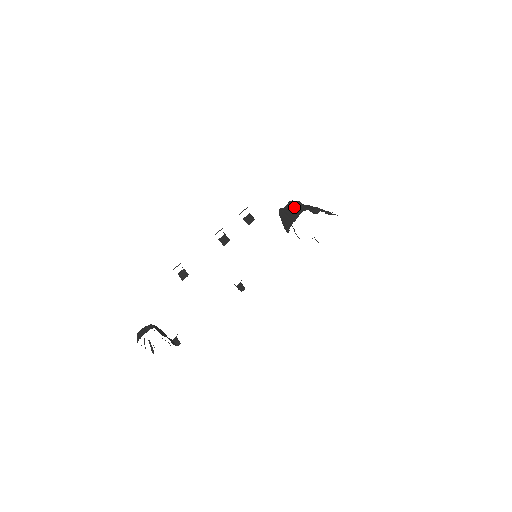
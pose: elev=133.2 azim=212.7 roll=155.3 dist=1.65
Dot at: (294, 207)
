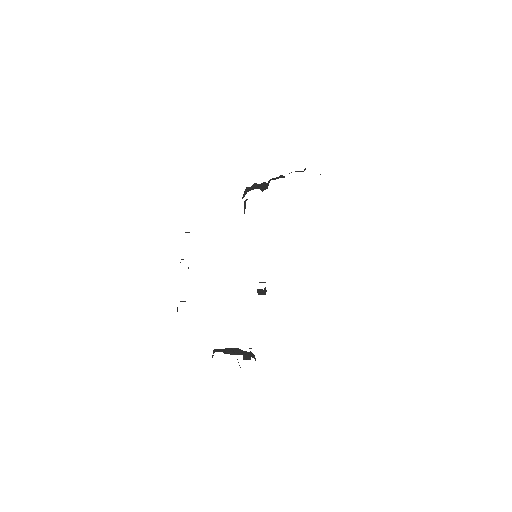
Dot at: occluded
